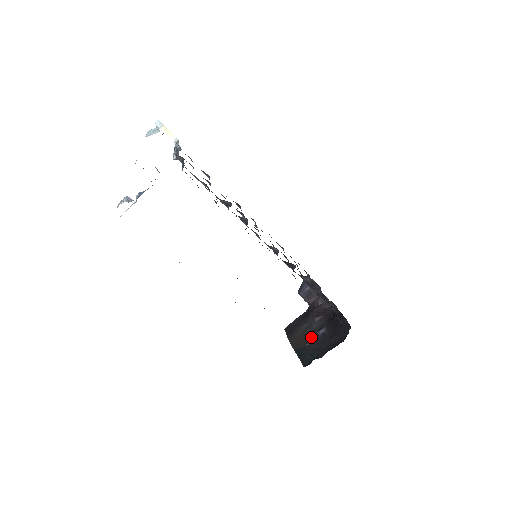
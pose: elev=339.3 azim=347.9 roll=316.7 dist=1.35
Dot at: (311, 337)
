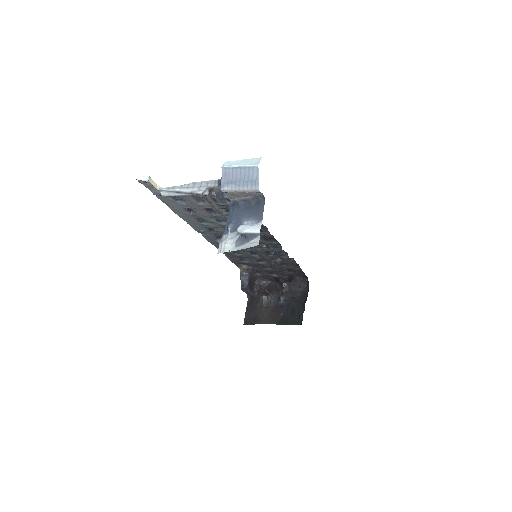
Dot at: (279, 308)
